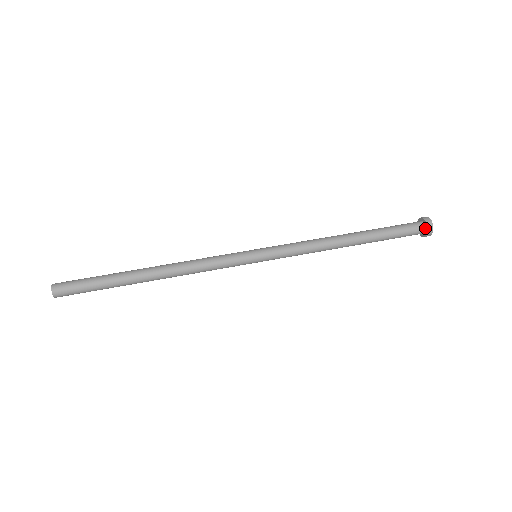
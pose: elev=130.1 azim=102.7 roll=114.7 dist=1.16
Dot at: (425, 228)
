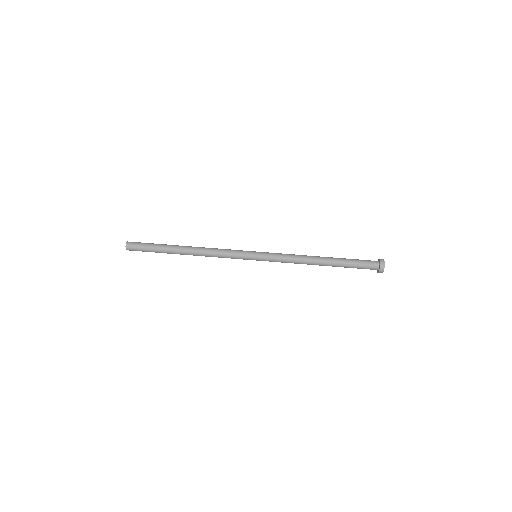
Dot at: (378, 269)
